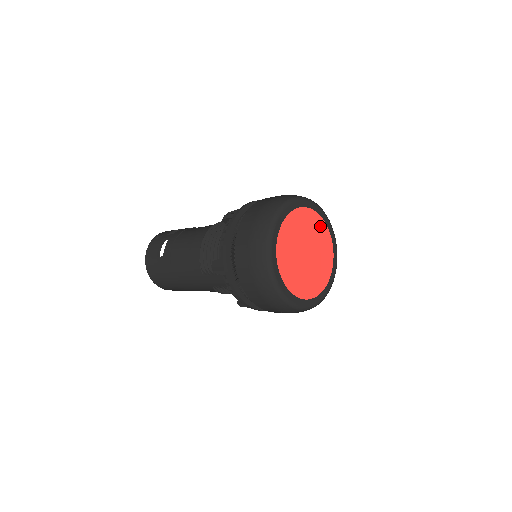
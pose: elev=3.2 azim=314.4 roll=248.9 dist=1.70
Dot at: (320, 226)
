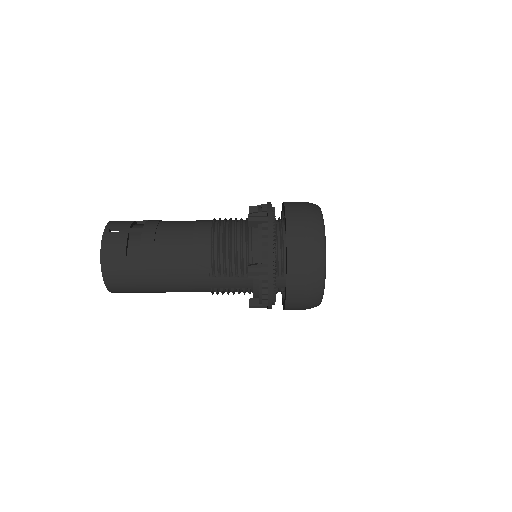
Dot at: occluded
